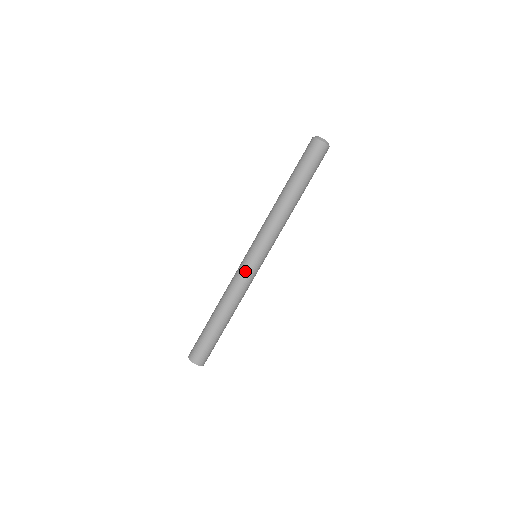
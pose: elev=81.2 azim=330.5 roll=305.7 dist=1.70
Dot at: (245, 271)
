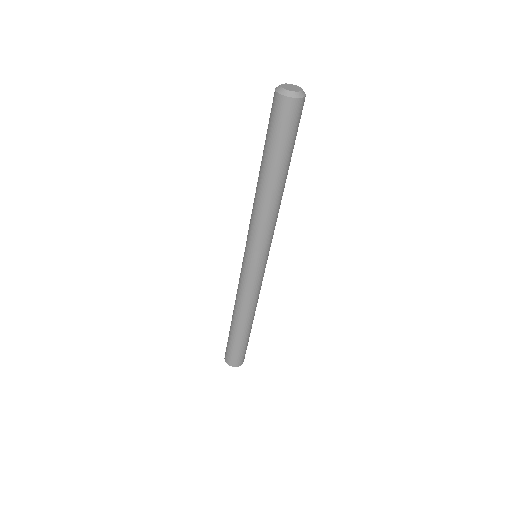
Dot at: (244, 277)
